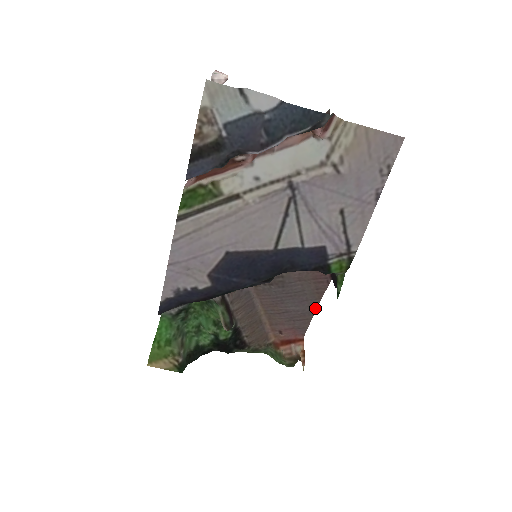
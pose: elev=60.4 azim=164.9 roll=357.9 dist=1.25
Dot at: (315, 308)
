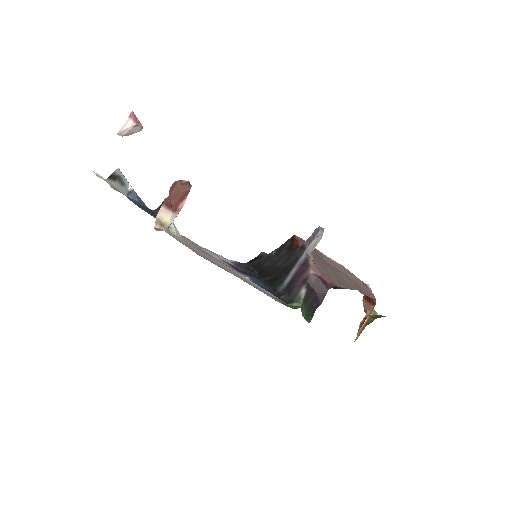
Dot at: occluded
